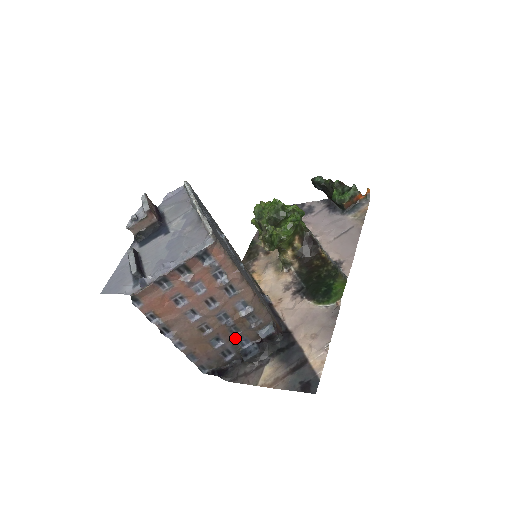
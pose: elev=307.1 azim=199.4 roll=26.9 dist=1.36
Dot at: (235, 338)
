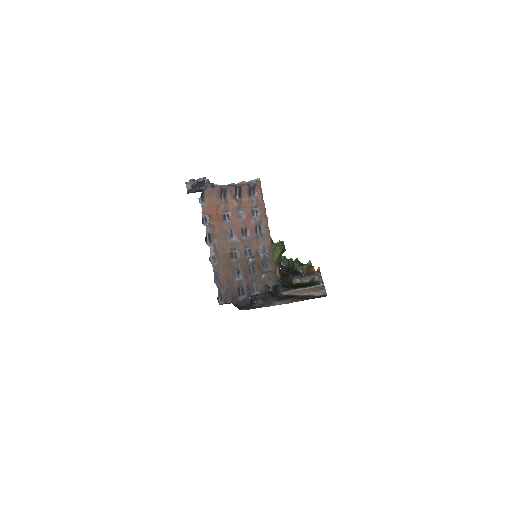
Dot at: (251, 278)
